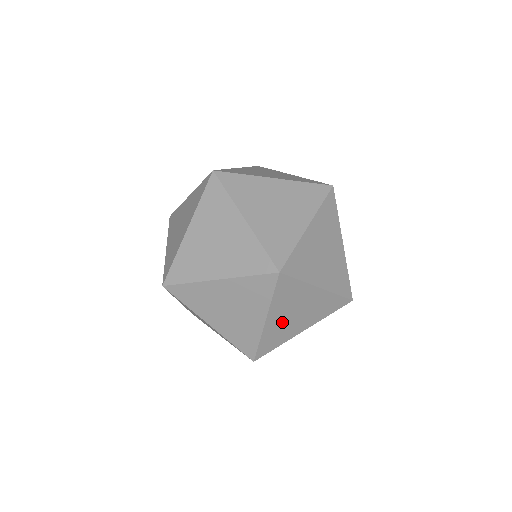
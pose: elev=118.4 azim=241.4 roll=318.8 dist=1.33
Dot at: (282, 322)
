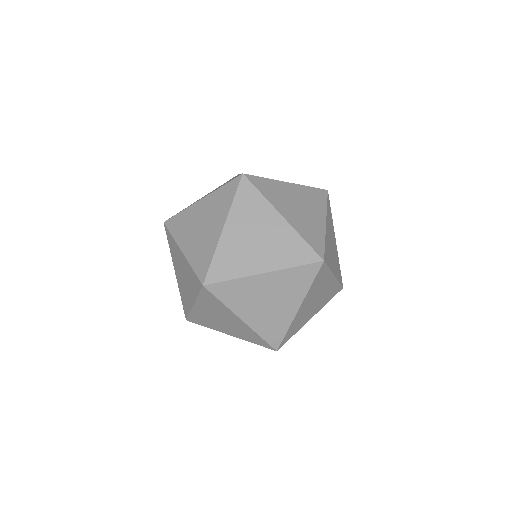
Dot at: occluded
